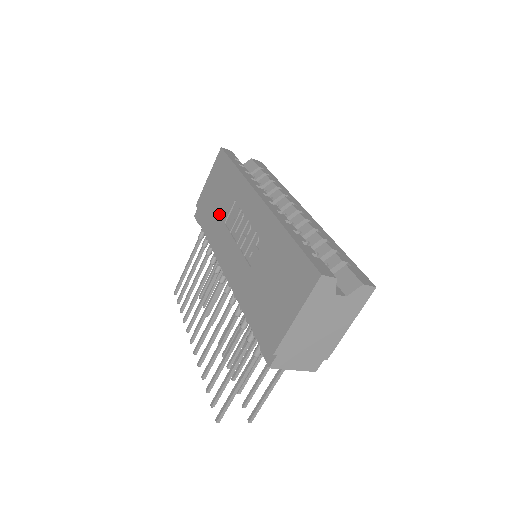
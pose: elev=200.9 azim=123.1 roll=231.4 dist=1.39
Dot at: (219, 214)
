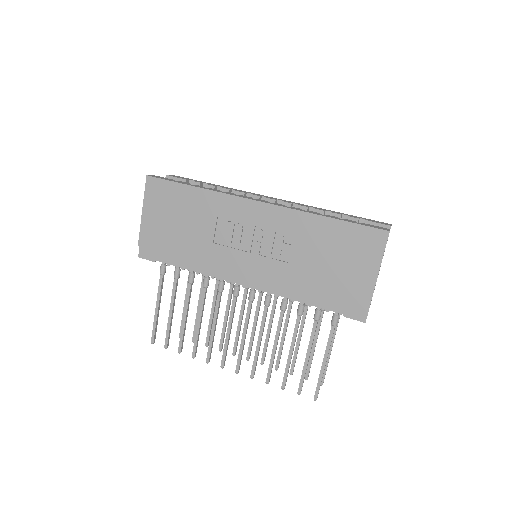
Dot at: (196, 238)
